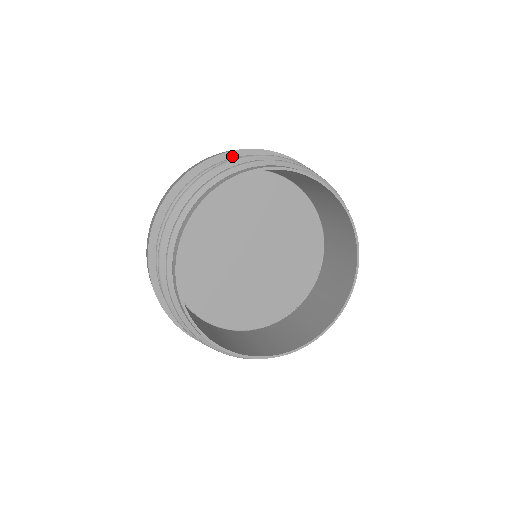
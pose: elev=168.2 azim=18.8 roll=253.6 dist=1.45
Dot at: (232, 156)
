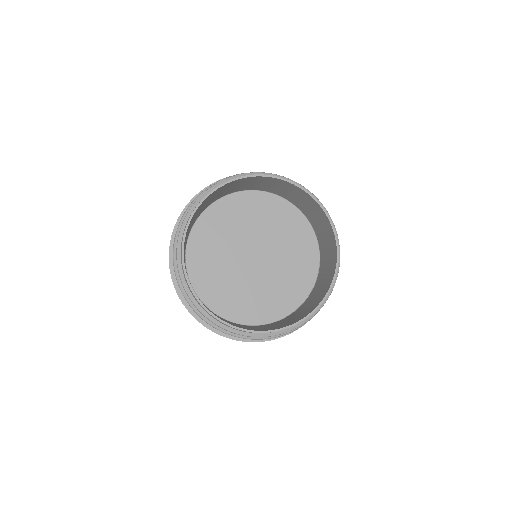
Dot at: occluded
